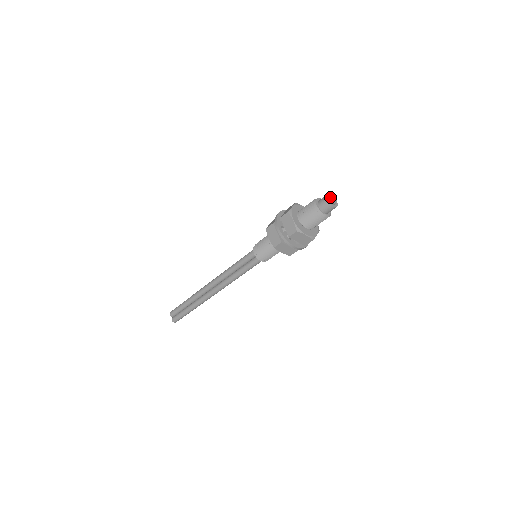
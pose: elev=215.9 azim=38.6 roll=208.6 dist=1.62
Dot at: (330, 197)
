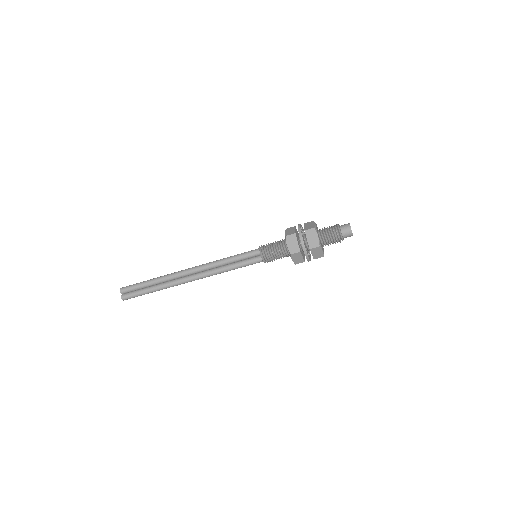
Dot at: occluded
